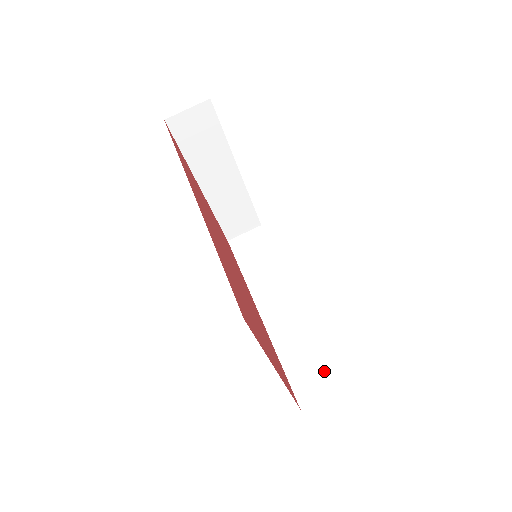
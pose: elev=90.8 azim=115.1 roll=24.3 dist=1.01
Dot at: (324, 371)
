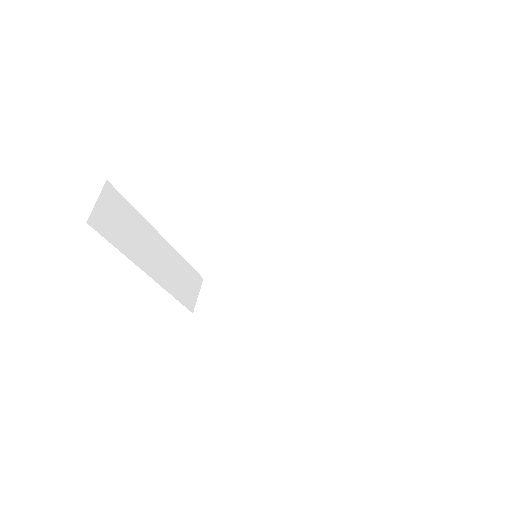
Dot at: (372, 293)
